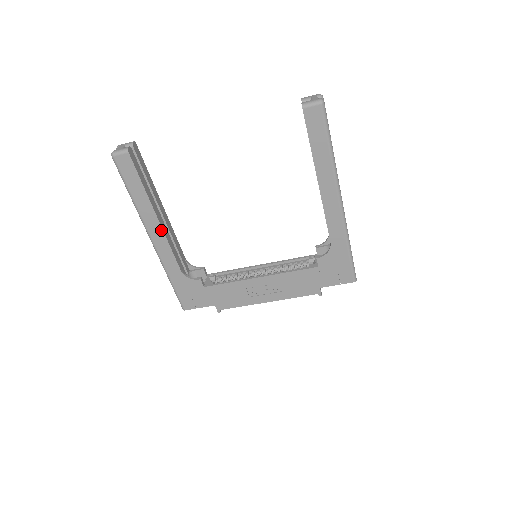
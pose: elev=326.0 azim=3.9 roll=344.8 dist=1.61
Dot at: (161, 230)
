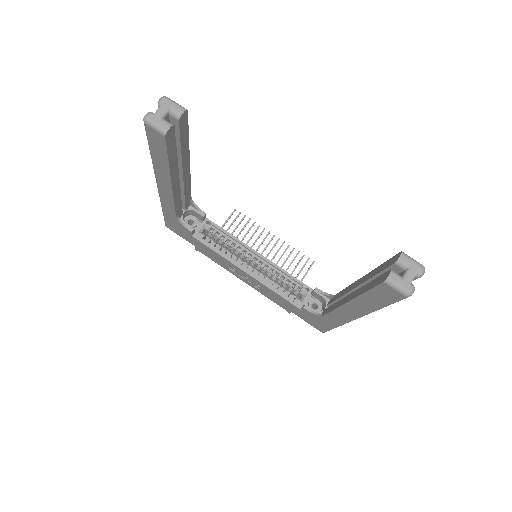
Dot at: (171, 191)
